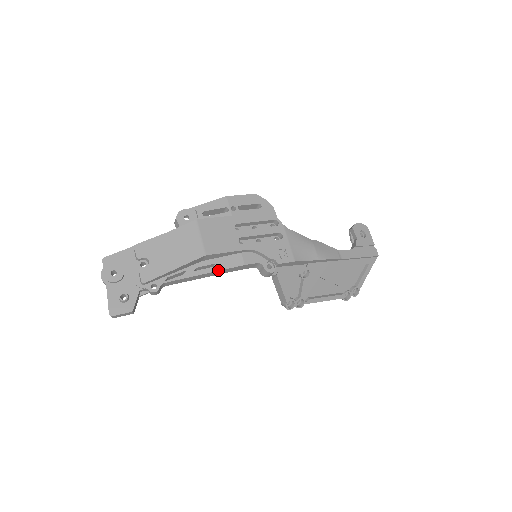
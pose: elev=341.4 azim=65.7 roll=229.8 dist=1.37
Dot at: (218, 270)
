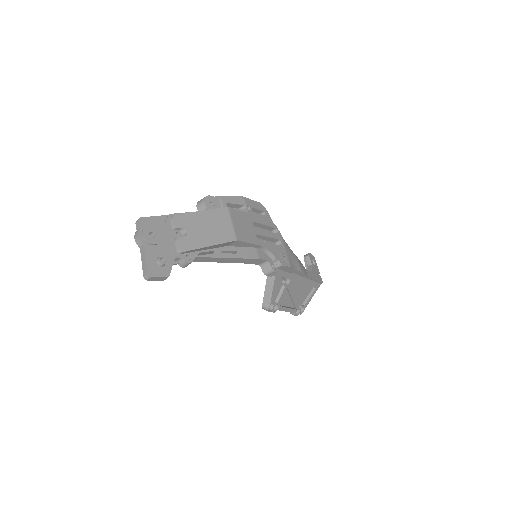
Dot at: (240, 258)
